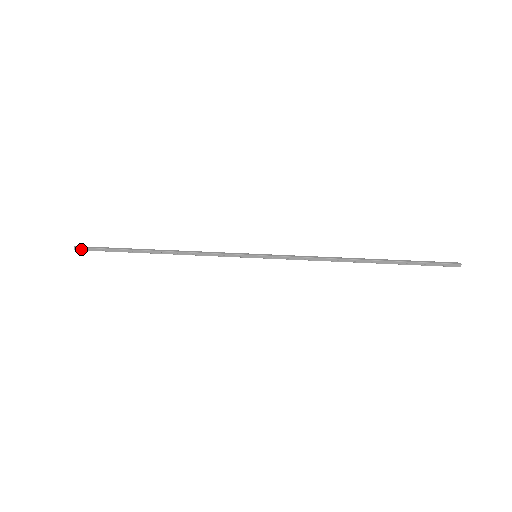
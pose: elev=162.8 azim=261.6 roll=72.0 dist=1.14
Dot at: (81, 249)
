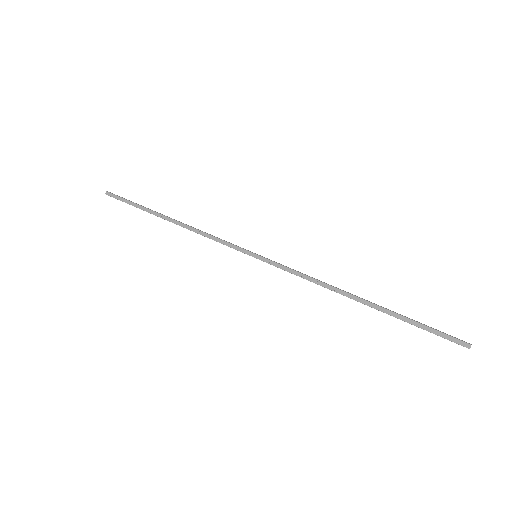
Dot at: (111, 195)
